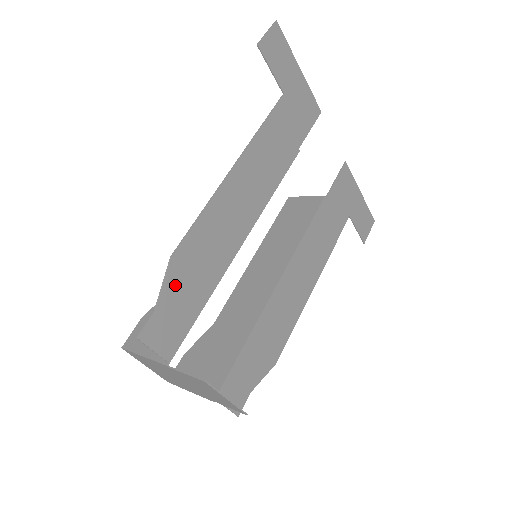
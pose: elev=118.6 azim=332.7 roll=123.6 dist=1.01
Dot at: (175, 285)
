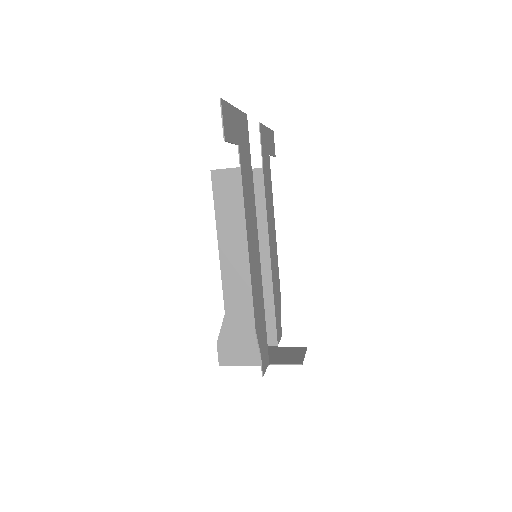
Dot at: (260, 335)
